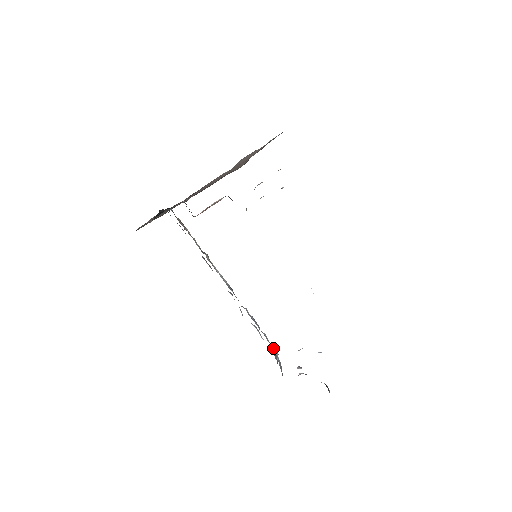
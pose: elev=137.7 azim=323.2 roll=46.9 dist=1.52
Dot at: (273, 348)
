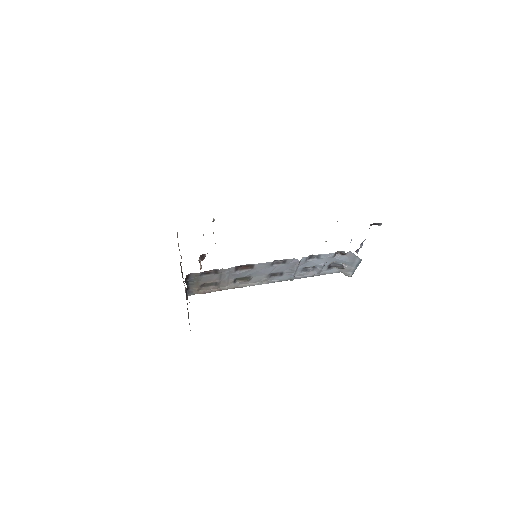
Dot at: (334, 265)
